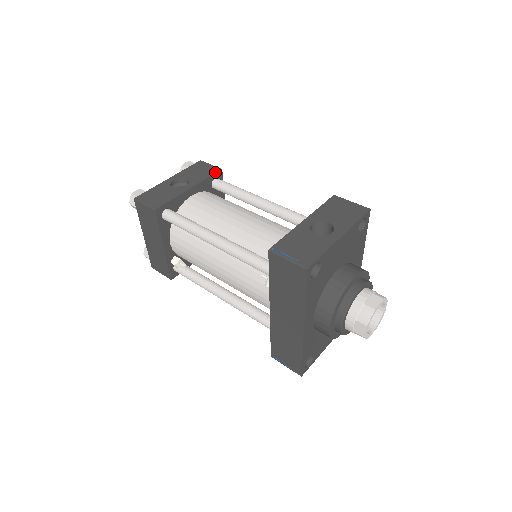
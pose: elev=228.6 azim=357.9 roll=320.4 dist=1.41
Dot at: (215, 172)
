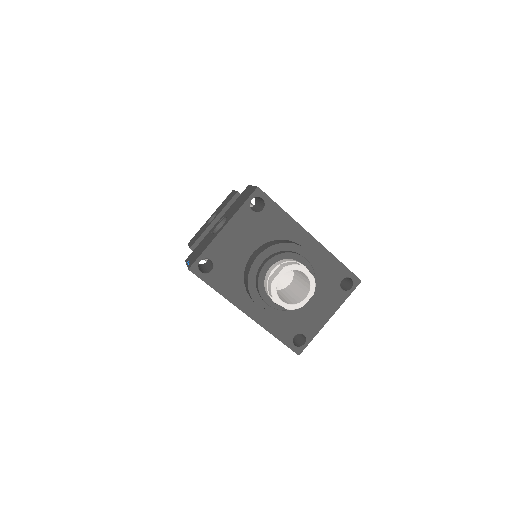
Dot at: (232, 197)
